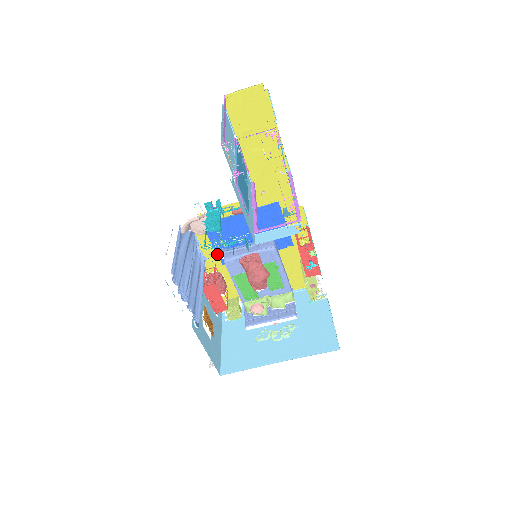
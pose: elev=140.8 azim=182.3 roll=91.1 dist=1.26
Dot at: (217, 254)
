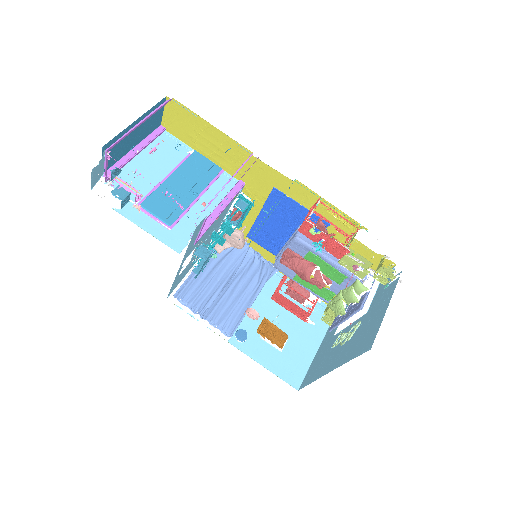
Dot at: (196, 269)
